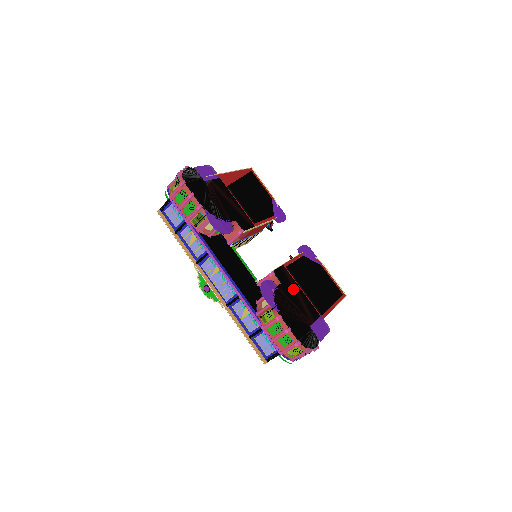
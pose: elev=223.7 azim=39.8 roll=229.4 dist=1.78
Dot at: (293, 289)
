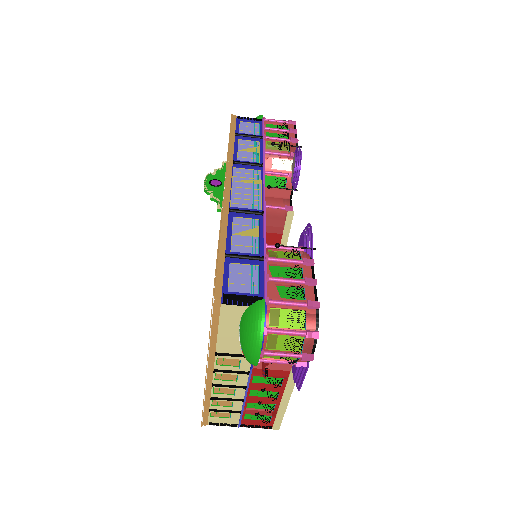
Dot at: occluded
